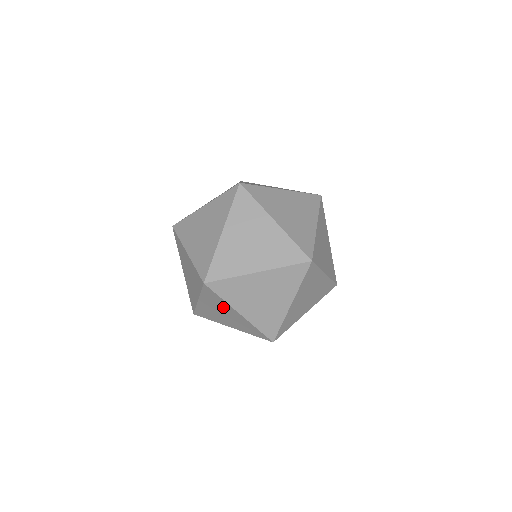
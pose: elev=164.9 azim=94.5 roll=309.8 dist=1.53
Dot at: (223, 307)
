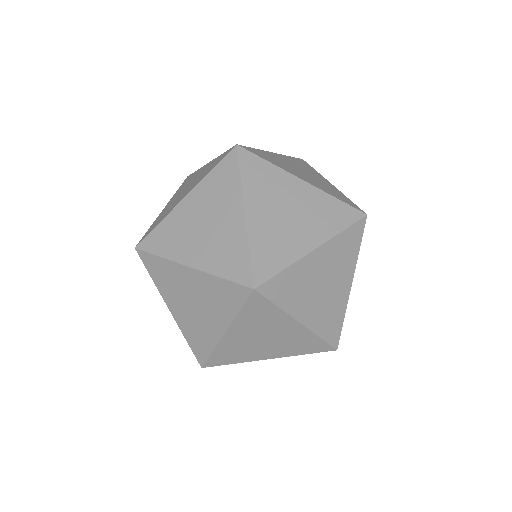
Dot at: occluded
